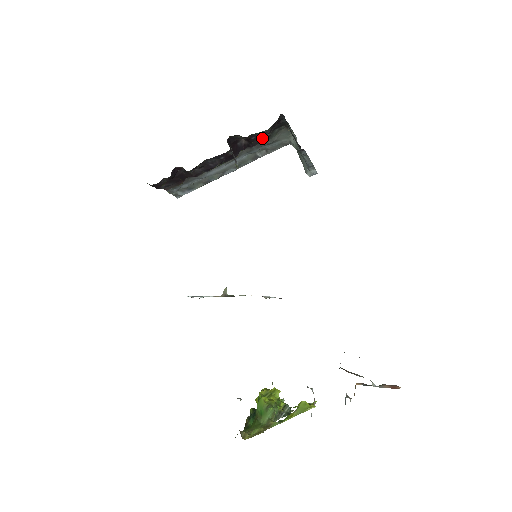
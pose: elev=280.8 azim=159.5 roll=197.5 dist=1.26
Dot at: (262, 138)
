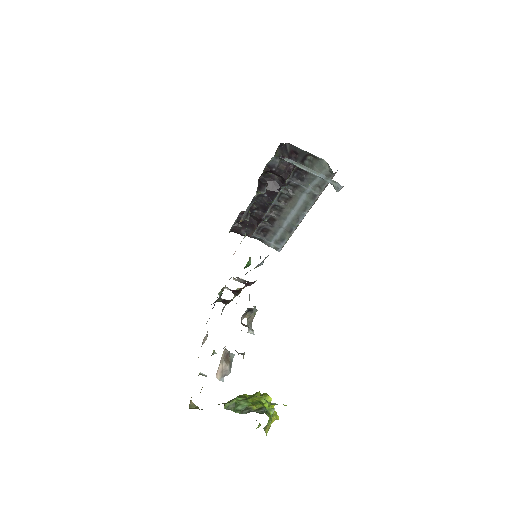
Dot at: (288, 170)
